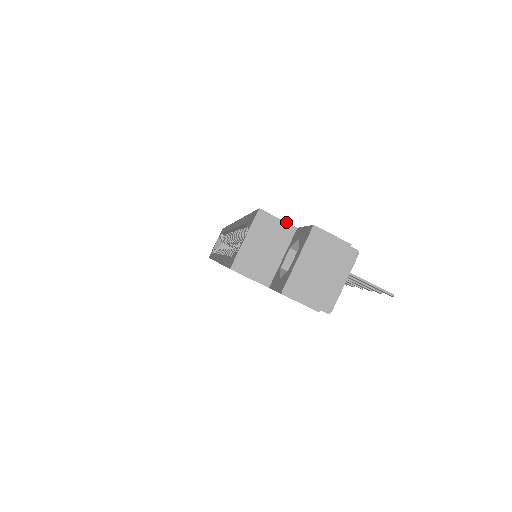
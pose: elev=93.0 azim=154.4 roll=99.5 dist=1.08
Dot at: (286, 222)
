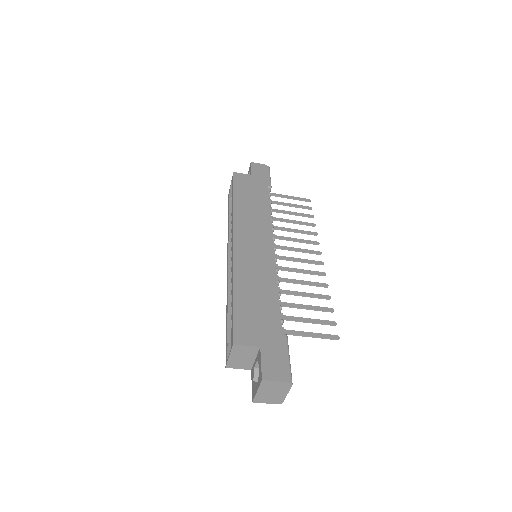
Dot at: (252, 346)
